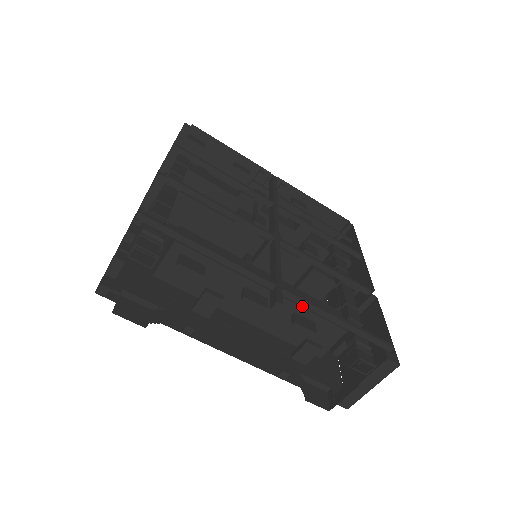
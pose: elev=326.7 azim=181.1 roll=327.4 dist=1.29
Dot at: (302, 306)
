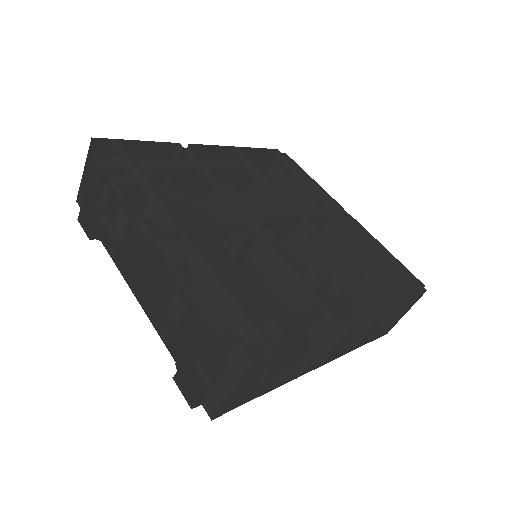
Dot at: (230, 285)
